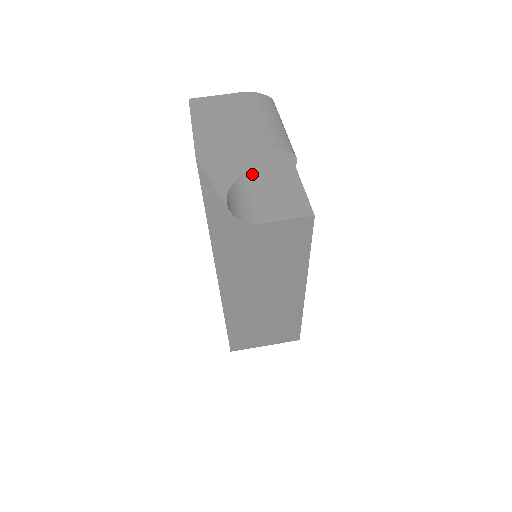
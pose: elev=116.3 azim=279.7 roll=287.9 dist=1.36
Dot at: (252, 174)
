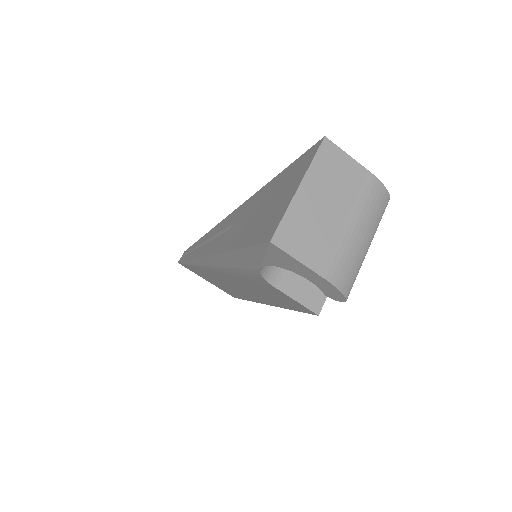
Dot at: occluded
